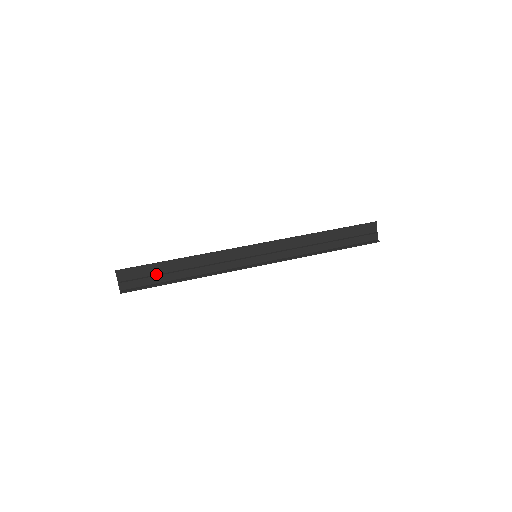
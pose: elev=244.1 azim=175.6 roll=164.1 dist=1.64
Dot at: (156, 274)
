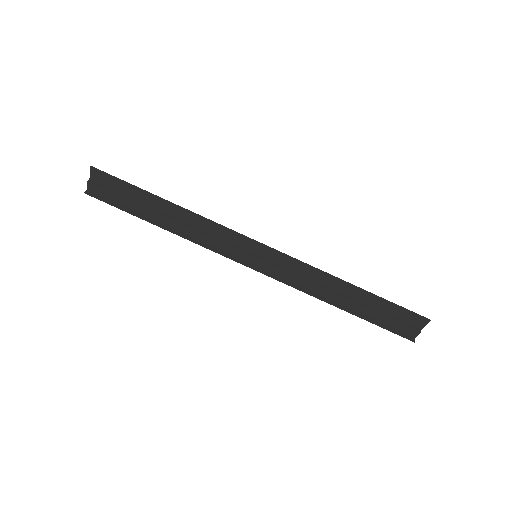
Dot at: (134, 199)
